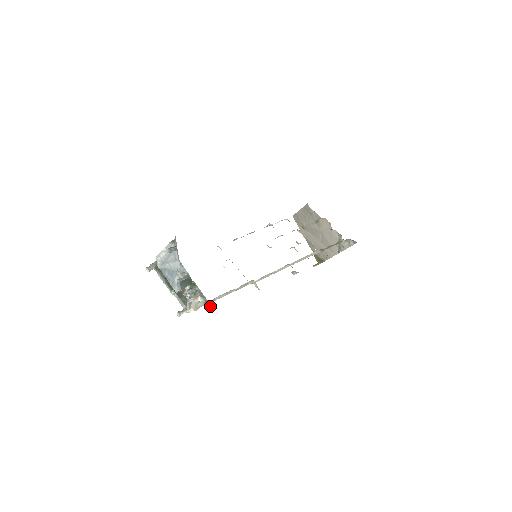
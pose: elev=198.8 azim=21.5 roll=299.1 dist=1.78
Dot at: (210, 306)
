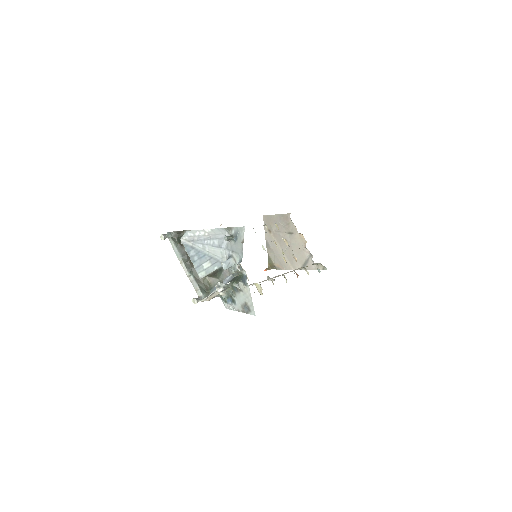
Dot at: (237, 305)
